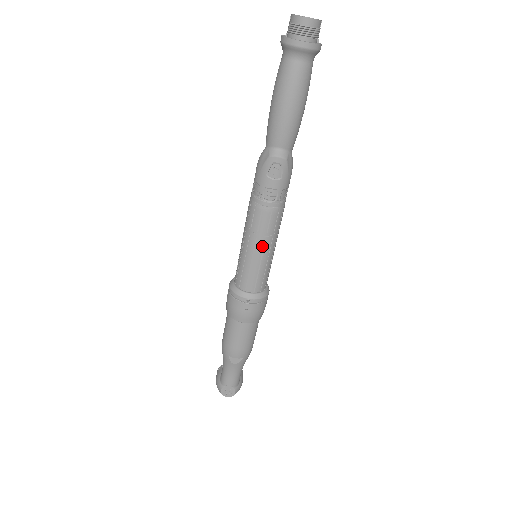
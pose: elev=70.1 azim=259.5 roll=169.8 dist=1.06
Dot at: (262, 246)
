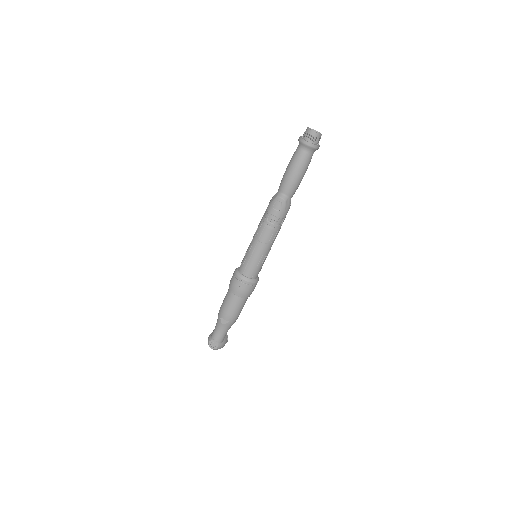
Dot at: (259, 248)
